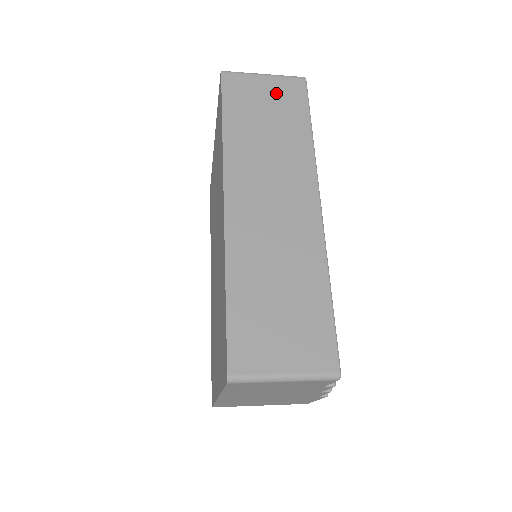
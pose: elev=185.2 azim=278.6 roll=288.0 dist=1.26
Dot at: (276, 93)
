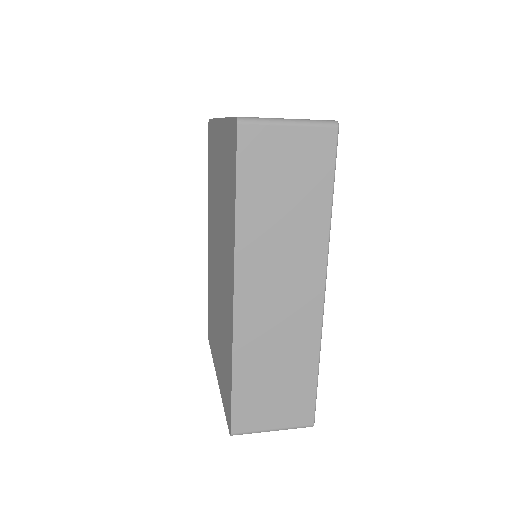
Dot at: (300, 153)
